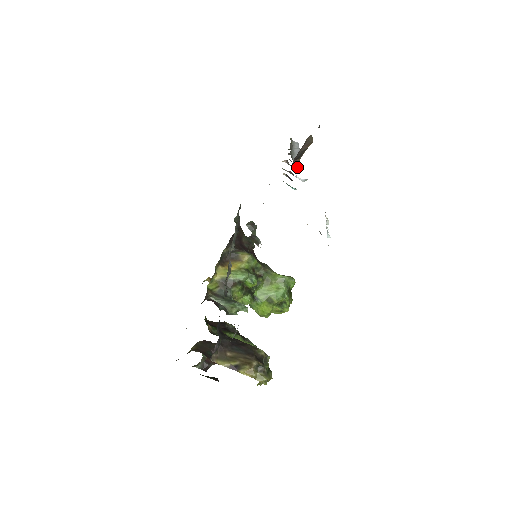
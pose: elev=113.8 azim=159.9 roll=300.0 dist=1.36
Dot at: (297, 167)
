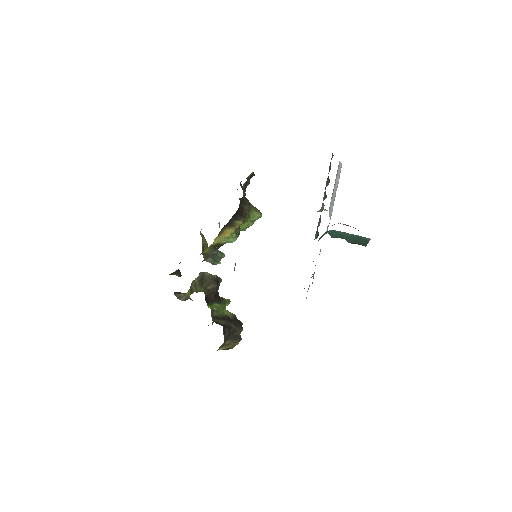
Dot at: occluded
